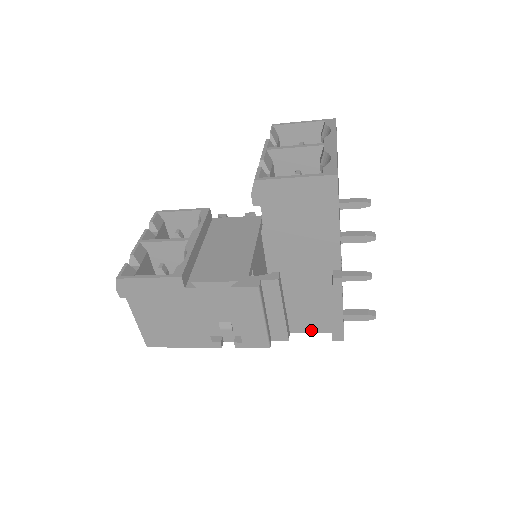
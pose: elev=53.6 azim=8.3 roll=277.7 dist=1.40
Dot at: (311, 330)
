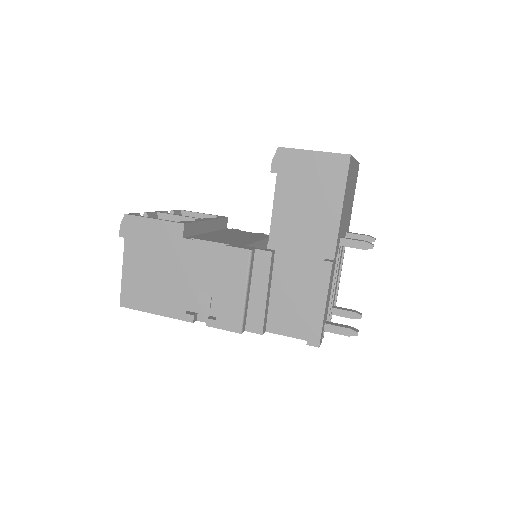
Dot at: (288, 333)
